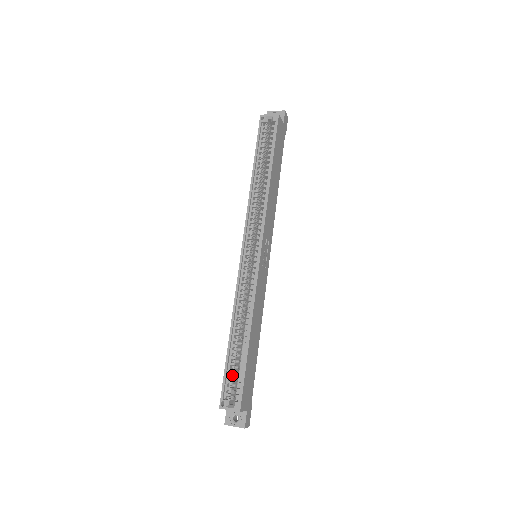
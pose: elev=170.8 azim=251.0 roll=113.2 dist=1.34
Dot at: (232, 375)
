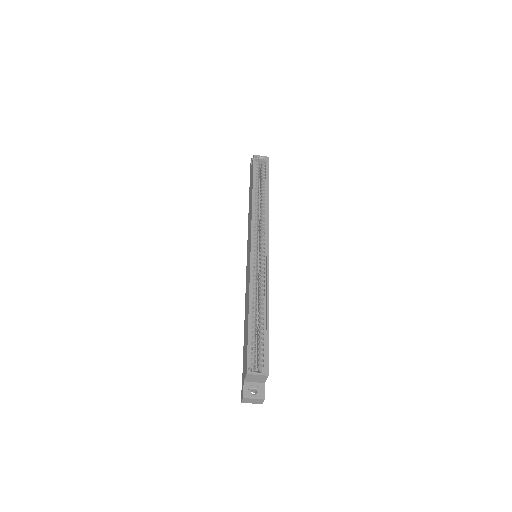
Dot at: (254, 345)
